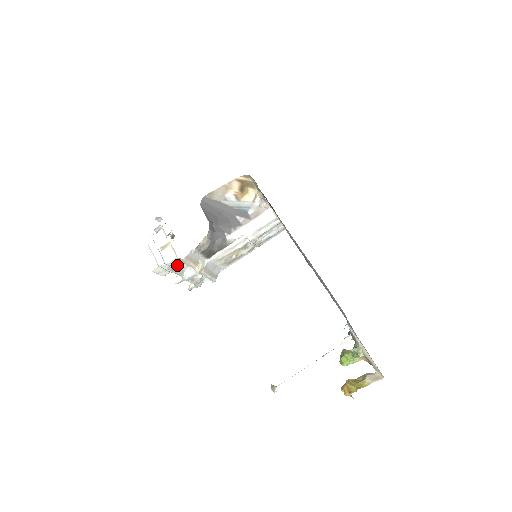
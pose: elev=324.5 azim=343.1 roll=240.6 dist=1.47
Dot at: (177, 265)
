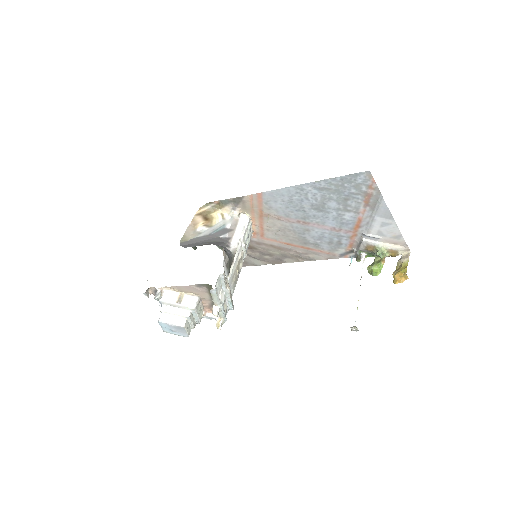
Dot at: (216, 288)
